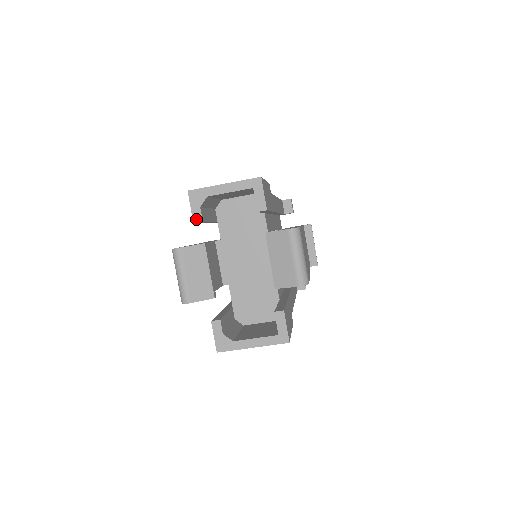
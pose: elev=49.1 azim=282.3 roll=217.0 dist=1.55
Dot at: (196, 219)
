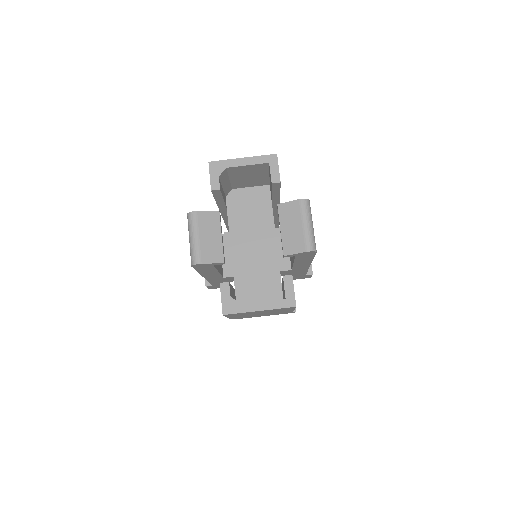
Dot at: (214, 187)
